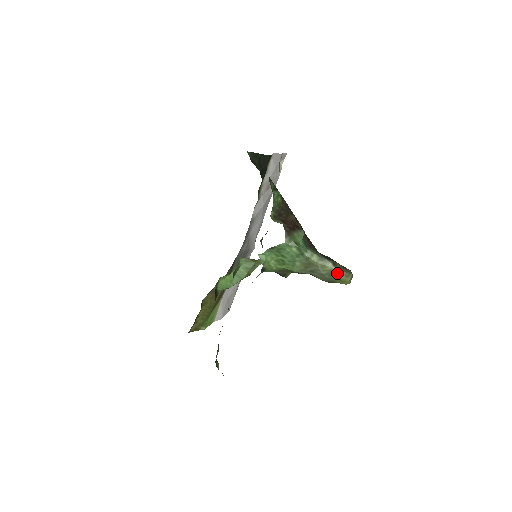
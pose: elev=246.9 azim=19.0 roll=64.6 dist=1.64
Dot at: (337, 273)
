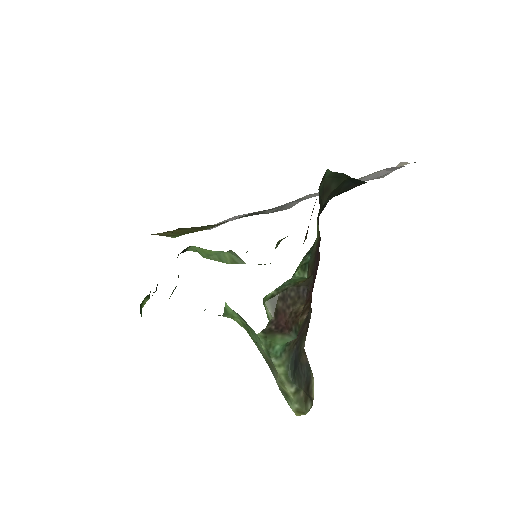
Dot at: (290, 401)
